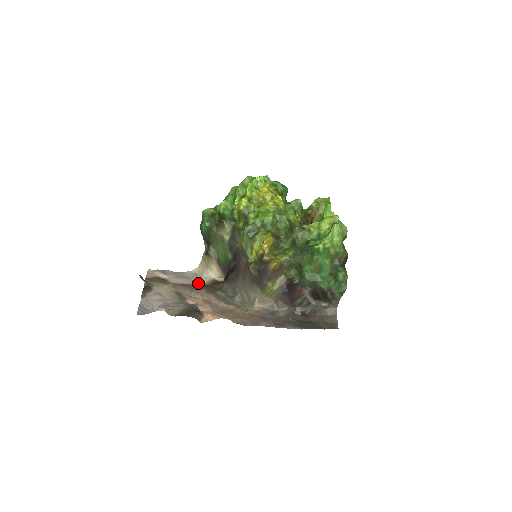
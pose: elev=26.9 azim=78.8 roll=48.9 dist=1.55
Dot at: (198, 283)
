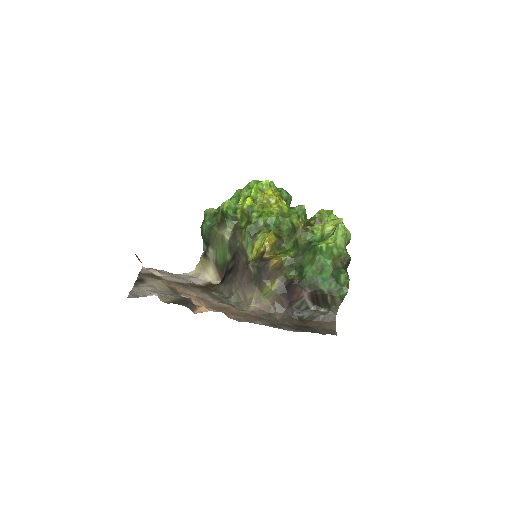
Dot at: (193, 283)
